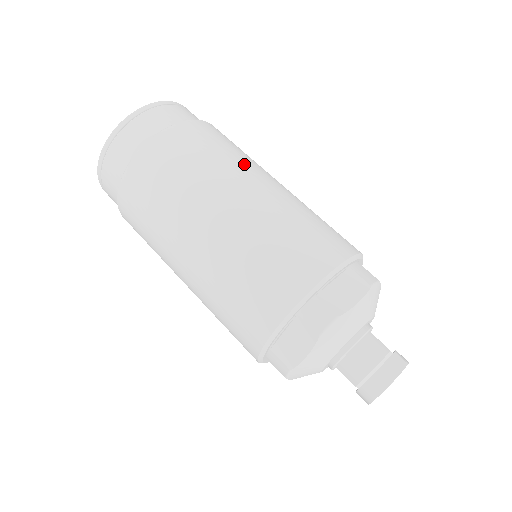
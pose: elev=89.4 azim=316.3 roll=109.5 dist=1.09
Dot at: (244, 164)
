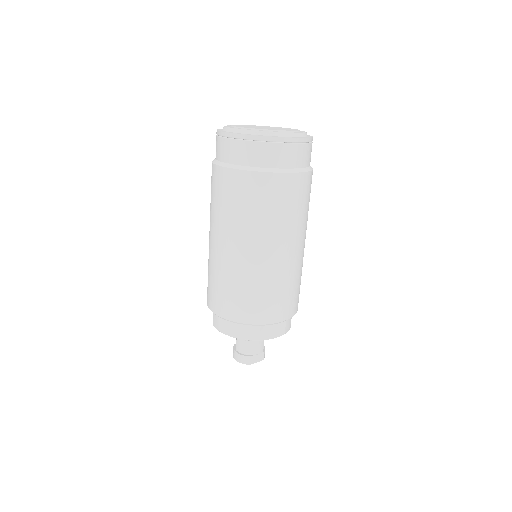
Dot at: (301, 228)
